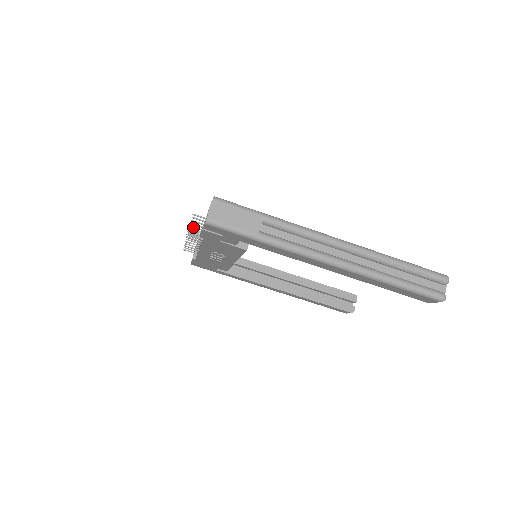
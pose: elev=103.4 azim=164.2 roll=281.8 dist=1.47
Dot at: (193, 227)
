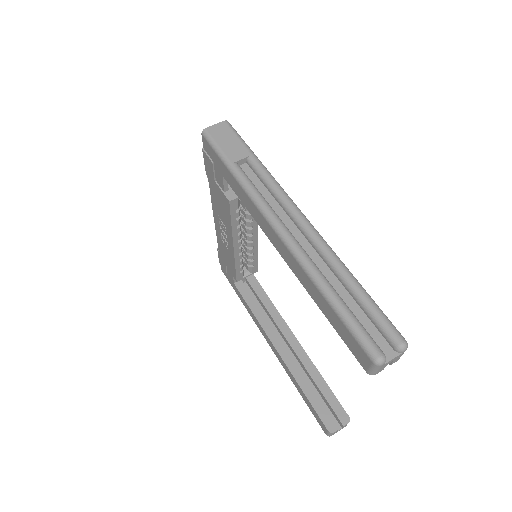
Dot at: occluded
